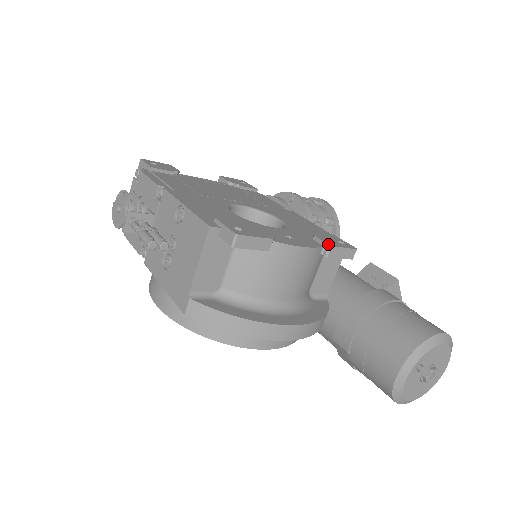
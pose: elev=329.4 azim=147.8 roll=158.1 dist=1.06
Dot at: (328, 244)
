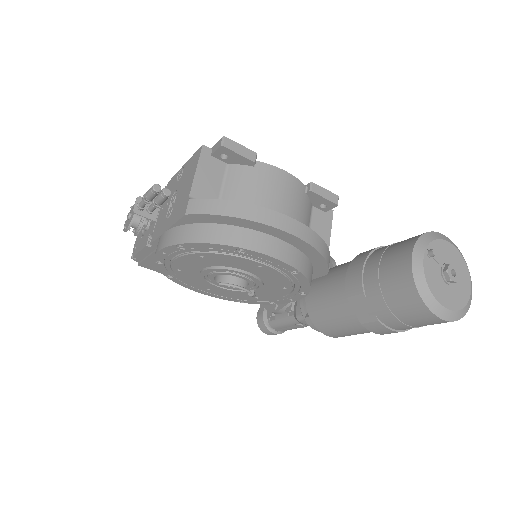
Dot at: (309, 183)
